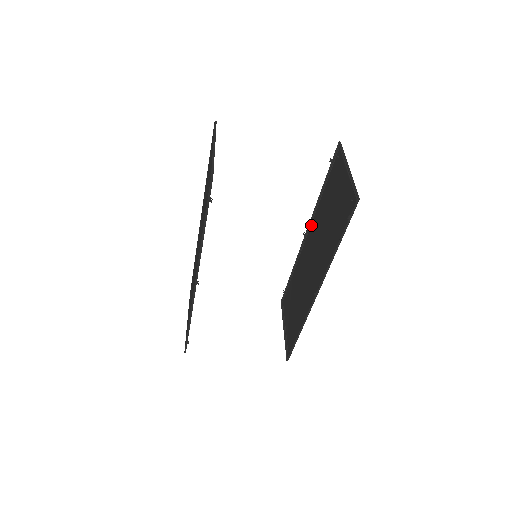
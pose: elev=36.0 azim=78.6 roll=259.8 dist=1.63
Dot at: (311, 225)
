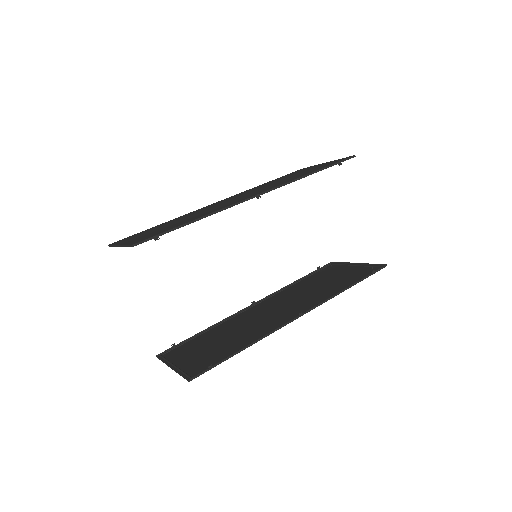
Dot at: (269, 298)
